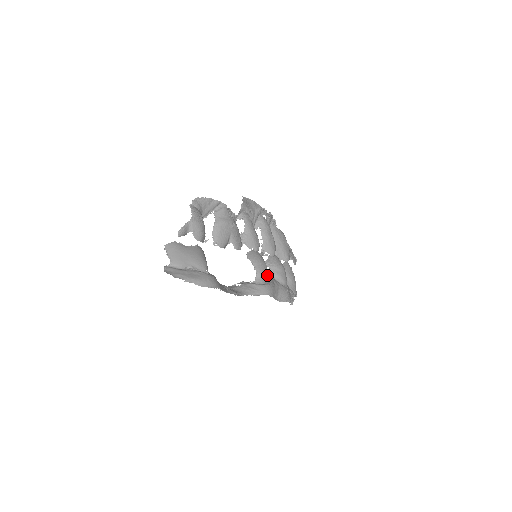
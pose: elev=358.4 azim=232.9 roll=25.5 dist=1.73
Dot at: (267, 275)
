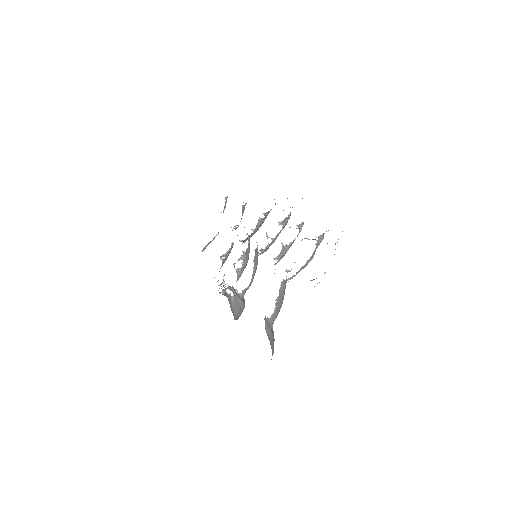
Dot at: occluded
